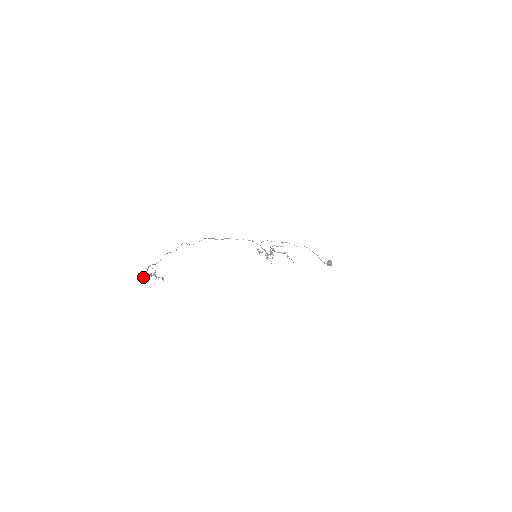
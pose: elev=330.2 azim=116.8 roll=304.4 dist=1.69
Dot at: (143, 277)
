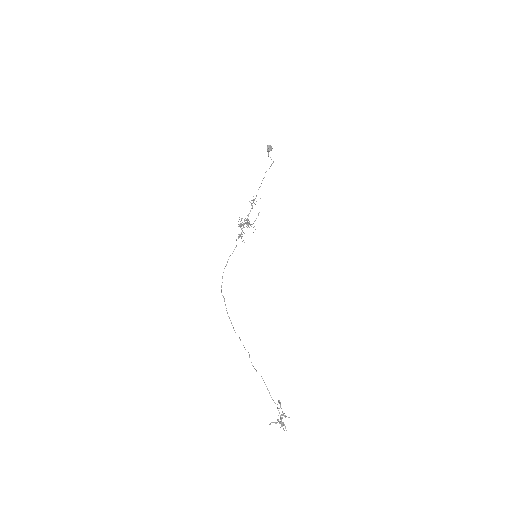
Dot at: occluded
